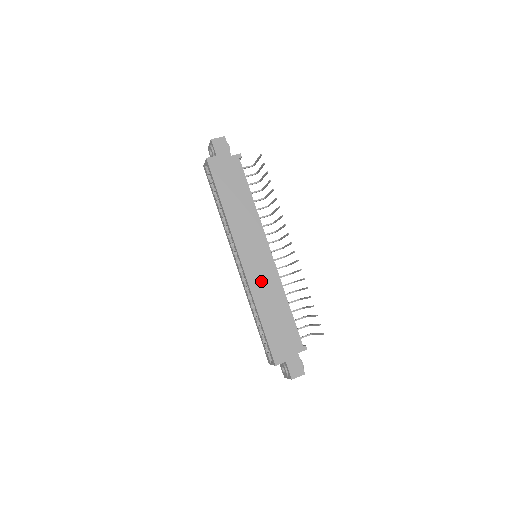
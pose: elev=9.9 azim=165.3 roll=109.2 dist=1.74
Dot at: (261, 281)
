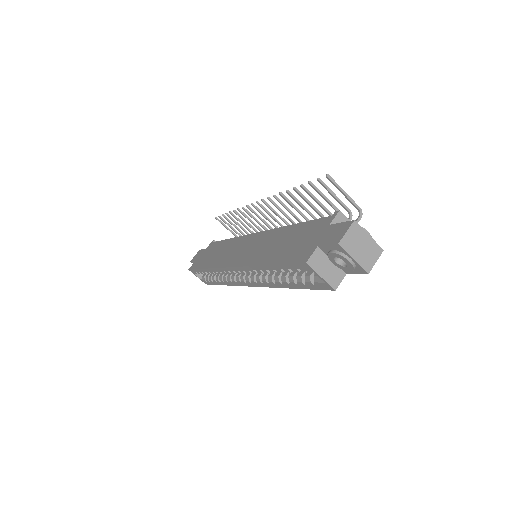
Dot at: (254, 251)
